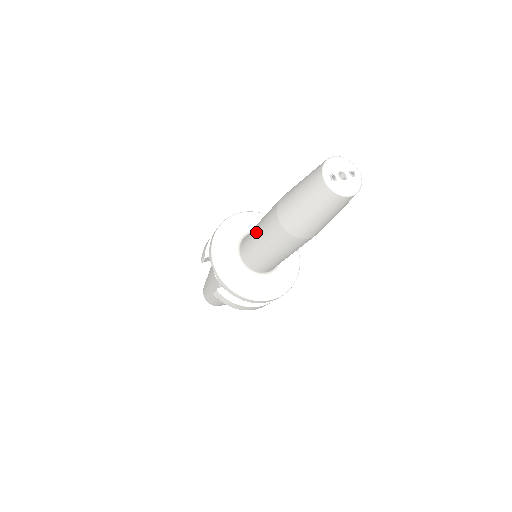
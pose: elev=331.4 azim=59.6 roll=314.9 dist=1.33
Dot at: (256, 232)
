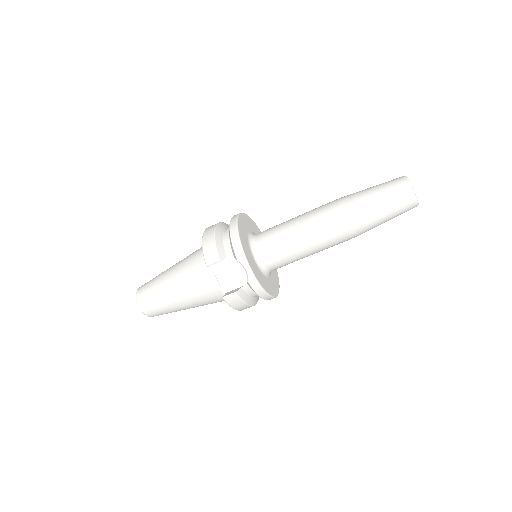
Dot at: (299, 233)
